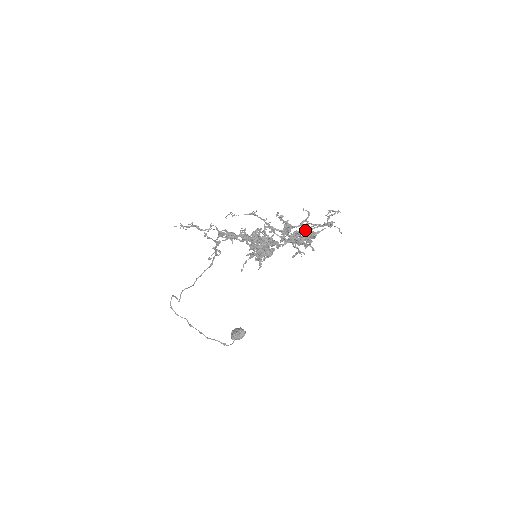
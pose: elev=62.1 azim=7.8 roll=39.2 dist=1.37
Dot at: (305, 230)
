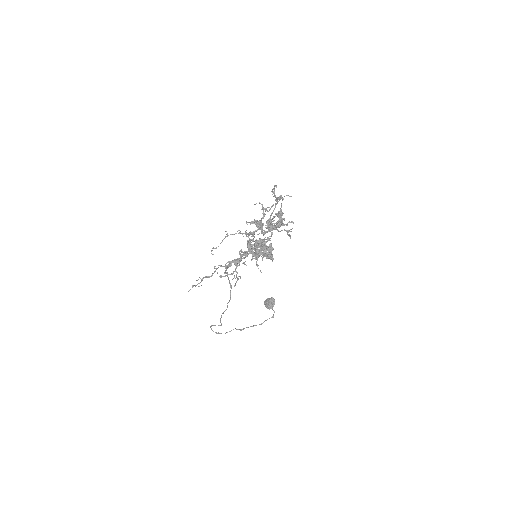
Dot at: (271, 215)
